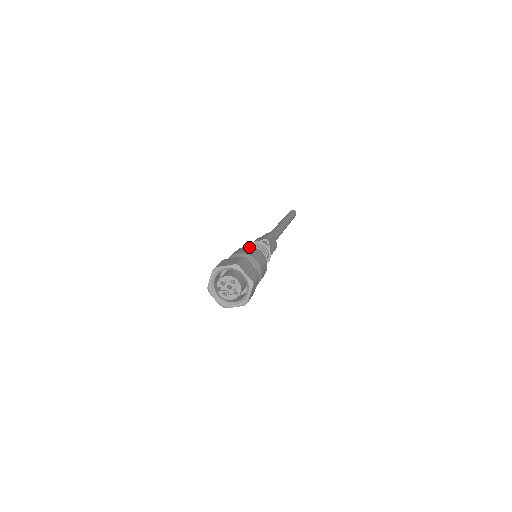
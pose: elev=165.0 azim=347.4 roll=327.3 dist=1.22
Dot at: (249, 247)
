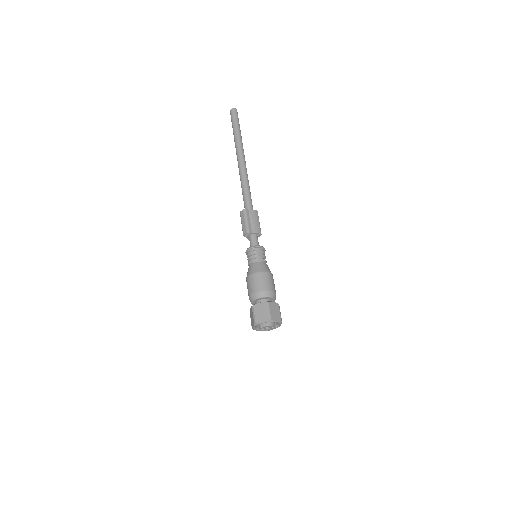
Dot at: (272, 276)
